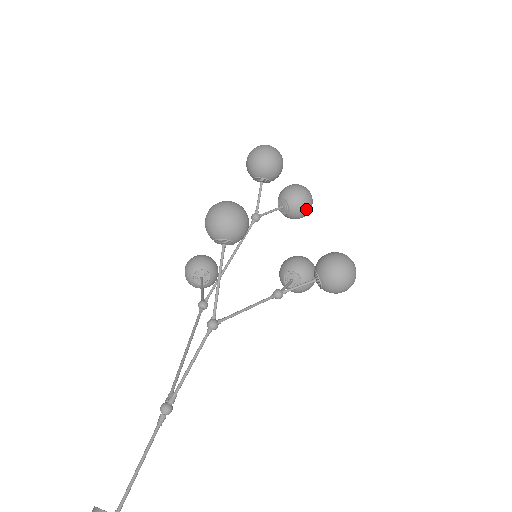
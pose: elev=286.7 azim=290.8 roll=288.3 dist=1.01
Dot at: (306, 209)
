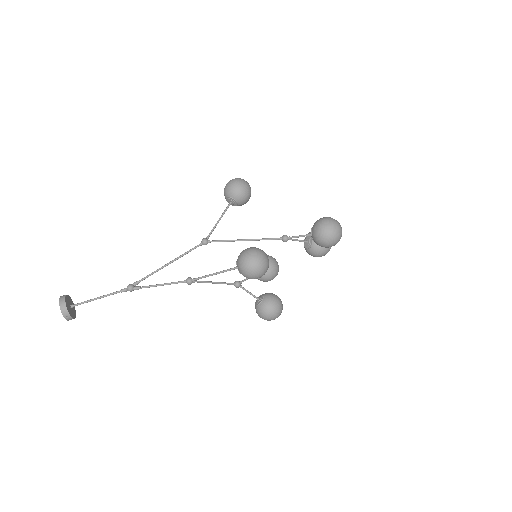
Dot at: (314, 256)
